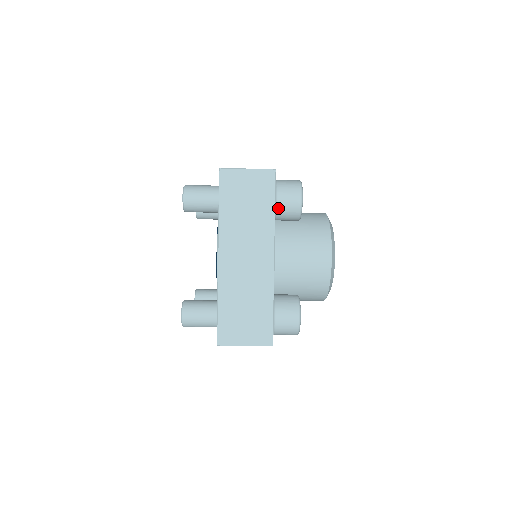
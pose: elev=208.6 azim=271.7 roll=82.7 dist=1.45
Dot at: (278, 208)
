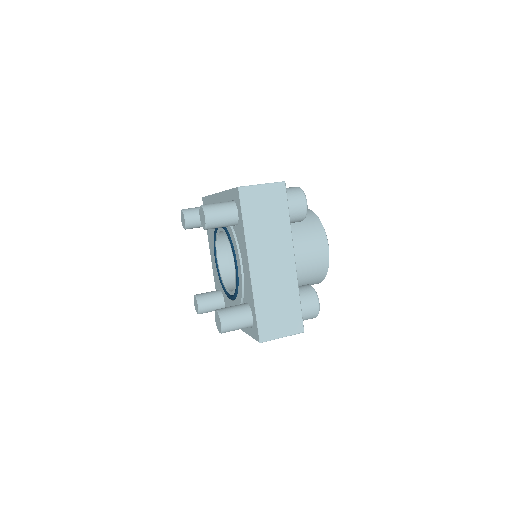
Dot at: (289, 214)
